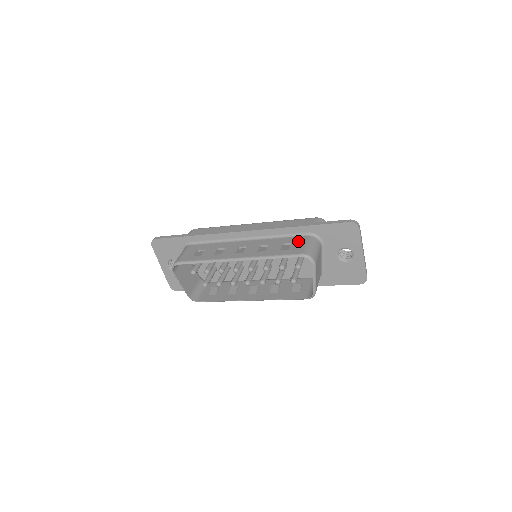
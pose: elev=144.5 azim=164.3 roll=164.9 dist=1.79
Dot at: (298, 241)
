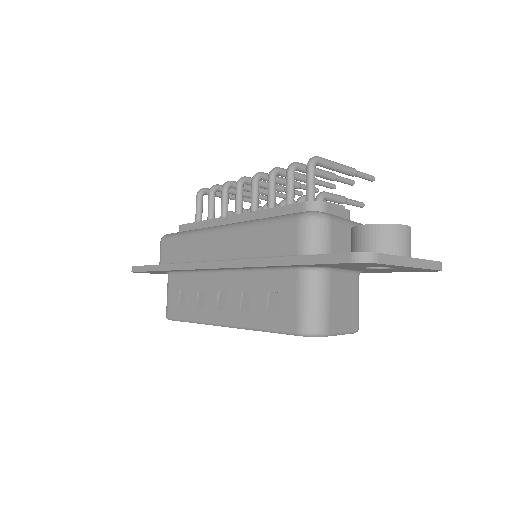
Dot at: (286, 289)
